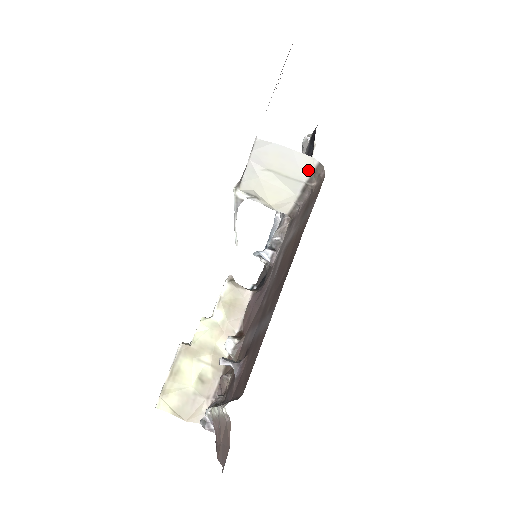
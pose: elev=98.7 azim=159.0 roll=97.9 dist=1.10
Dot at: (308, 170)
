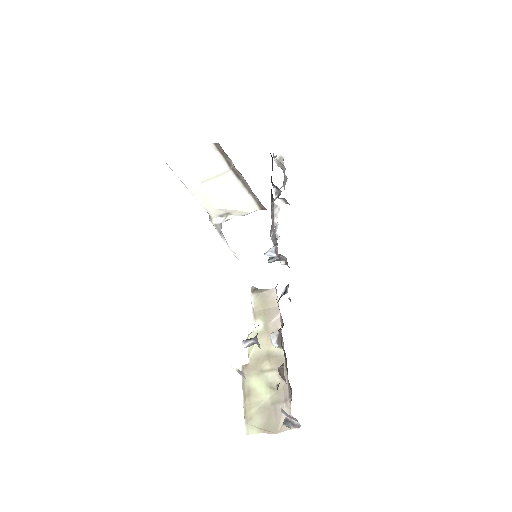
Dot at: (219, 157)
